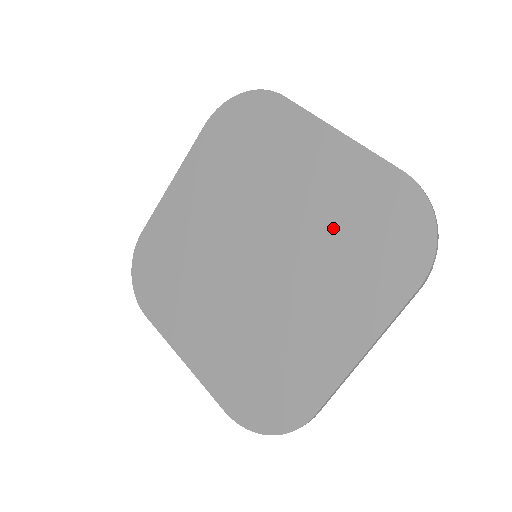
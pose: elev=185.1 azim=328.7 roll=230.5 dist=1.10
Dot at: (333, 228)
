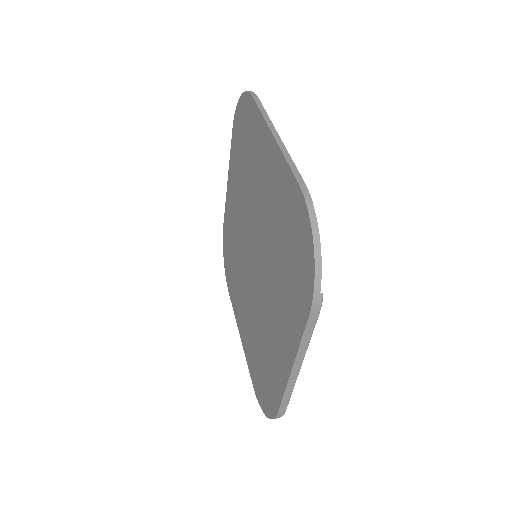
Dot at: (275, 239)
